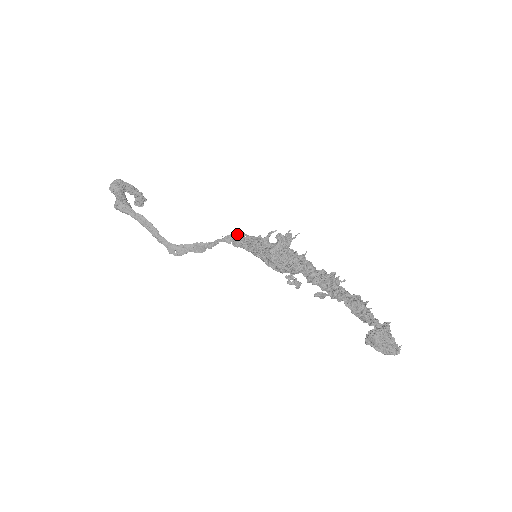
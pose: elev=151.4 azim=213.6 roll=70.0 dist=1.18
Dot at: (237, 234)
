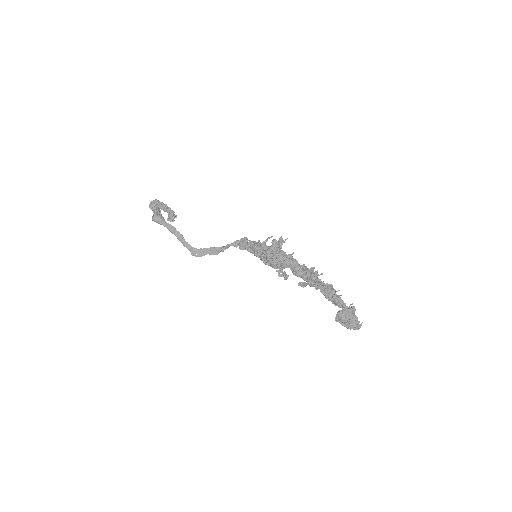
Dot at: (242, 240)
